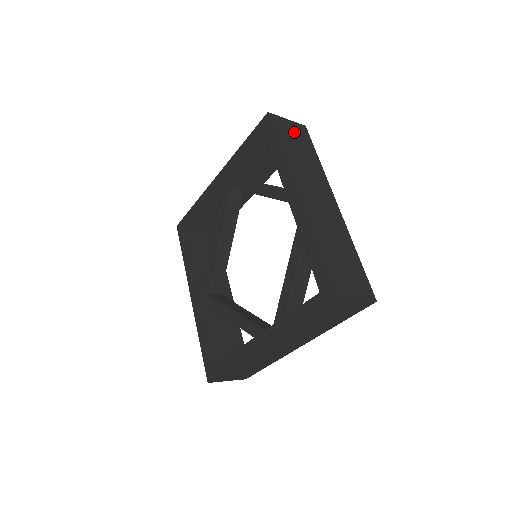
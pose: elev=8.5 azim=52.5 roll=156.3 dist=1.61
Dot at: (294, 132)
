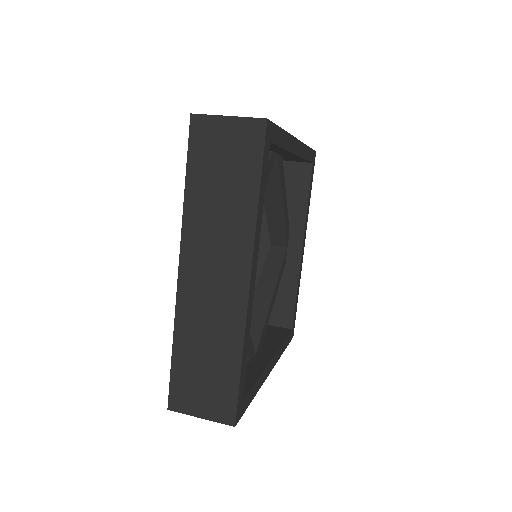
Dot at: (229, 144)
